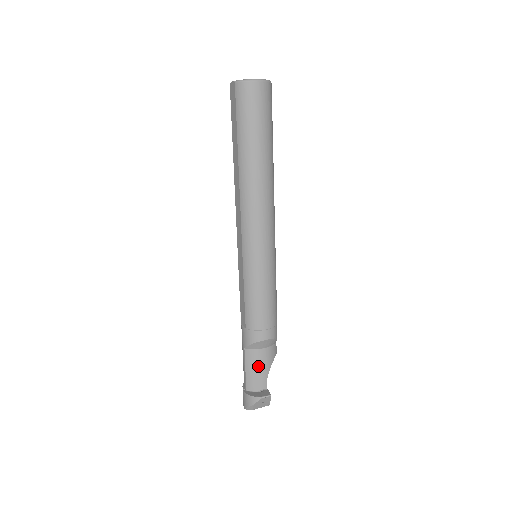
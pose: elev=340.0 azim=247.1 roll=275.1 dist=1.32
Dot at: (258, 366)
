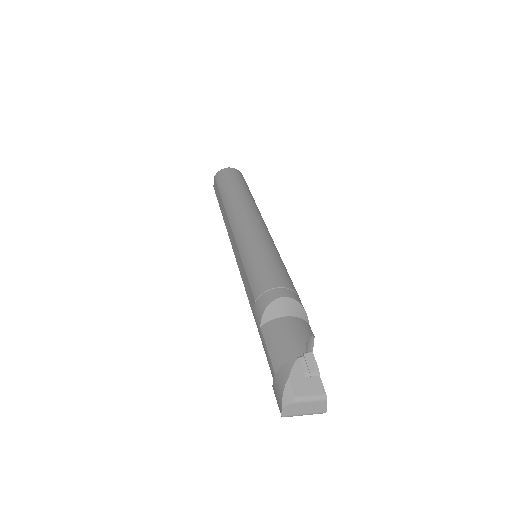
Dot at: (285, 337)
